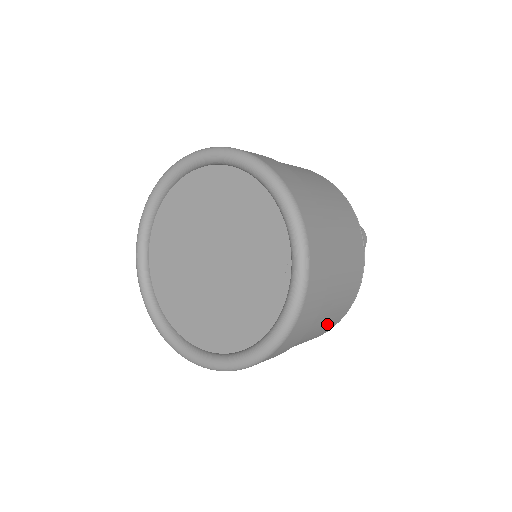
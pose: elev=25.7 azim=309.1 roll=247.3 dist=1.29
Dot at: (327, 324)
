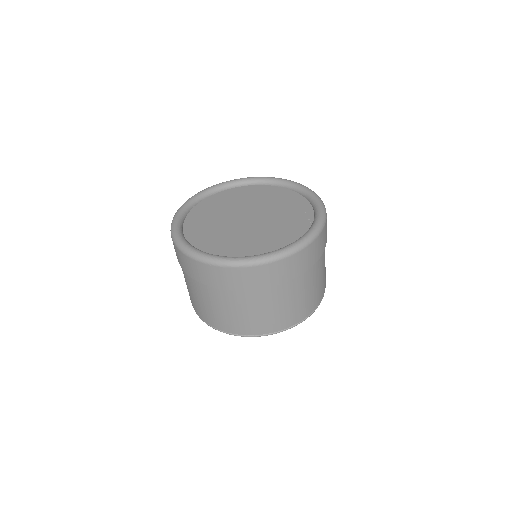
Dot at: (300, 304)
